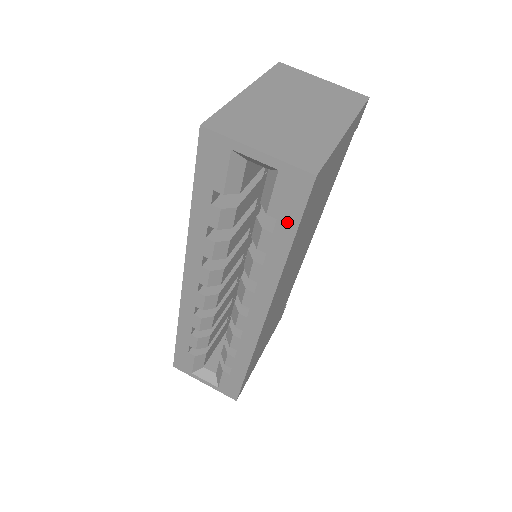
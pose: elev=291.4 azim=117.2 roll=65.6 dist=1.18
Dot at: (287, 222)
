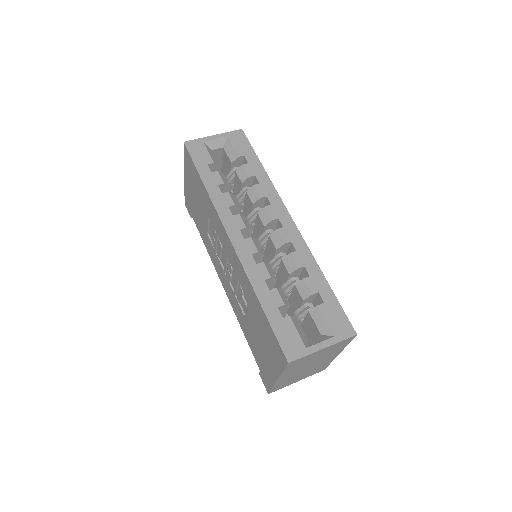
Dot at: (249, 153)
